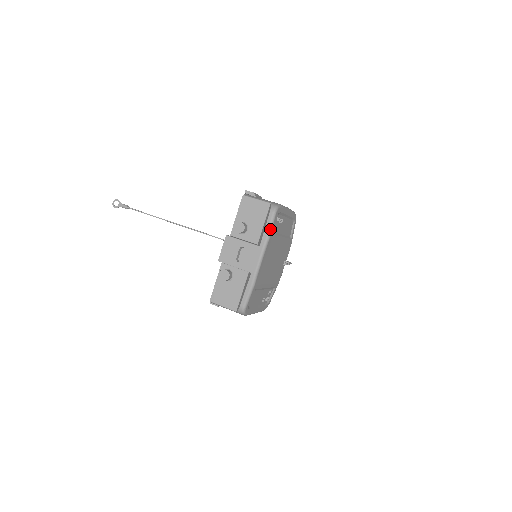
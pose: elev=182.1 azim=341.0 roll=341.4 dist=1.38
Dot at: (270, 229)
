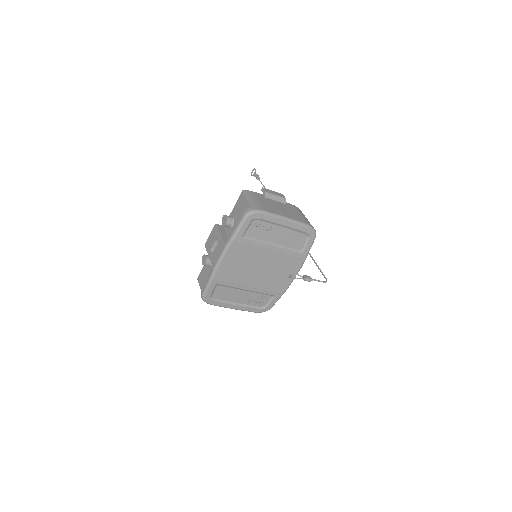
Dot at: (236, 231)
